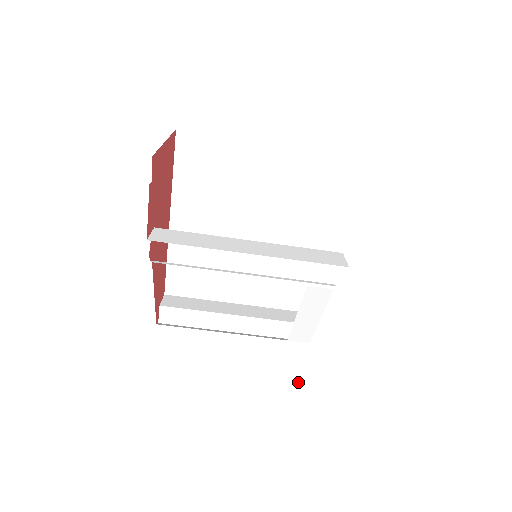
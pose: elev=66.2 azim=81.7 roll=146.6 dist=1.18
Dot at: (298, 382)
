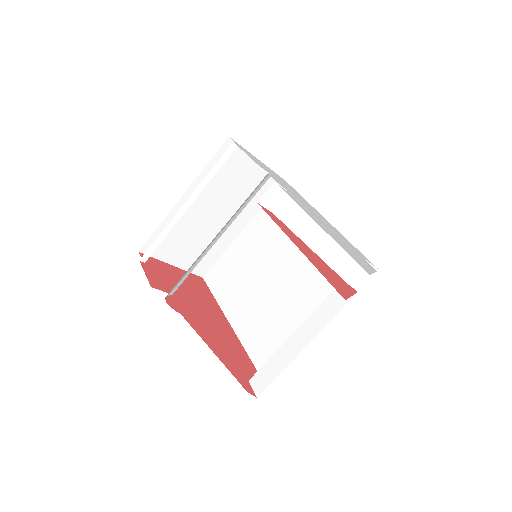
Dot at: occluded
